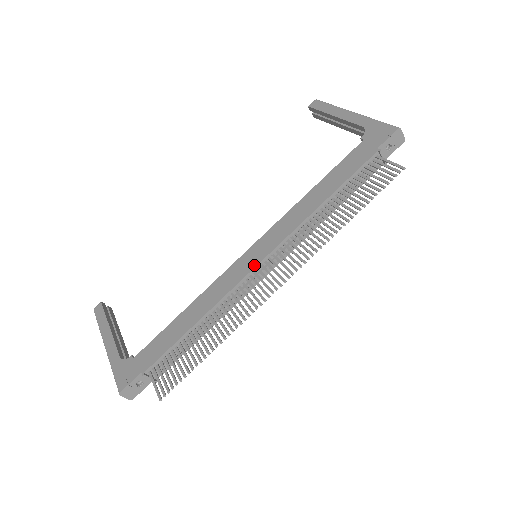
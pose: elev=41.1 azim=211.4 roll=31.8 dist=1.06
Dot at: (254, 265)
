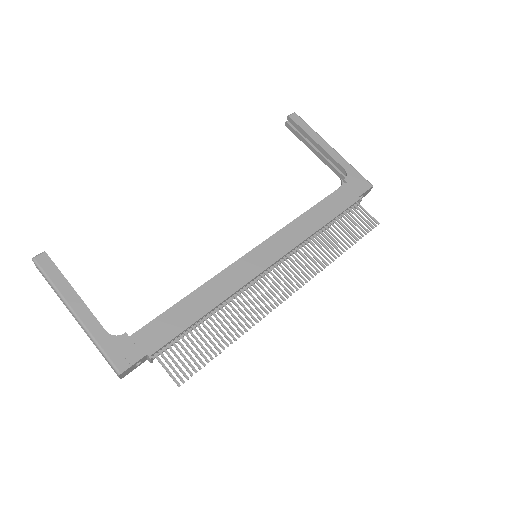
Dot at: (263, 268)
